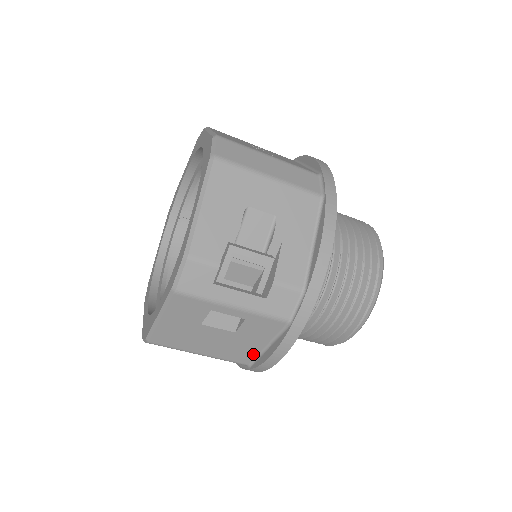
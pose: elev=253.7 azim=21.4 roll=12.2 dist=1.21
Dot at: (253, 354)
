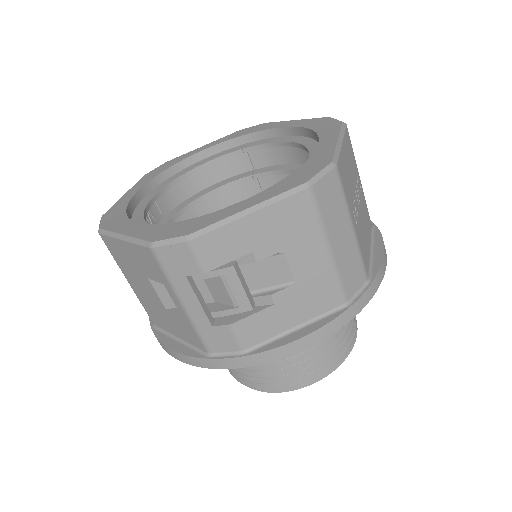
Dot at: (164, 327)
